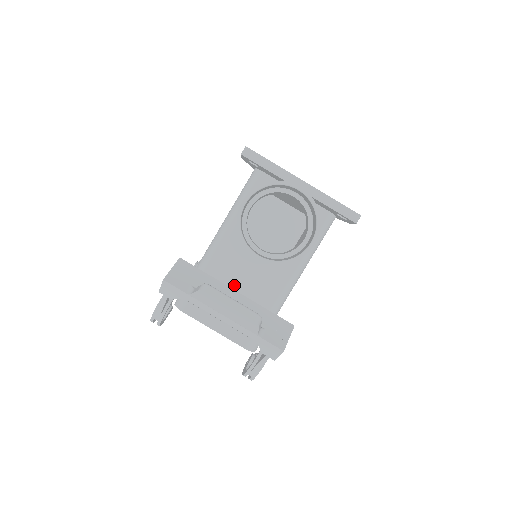
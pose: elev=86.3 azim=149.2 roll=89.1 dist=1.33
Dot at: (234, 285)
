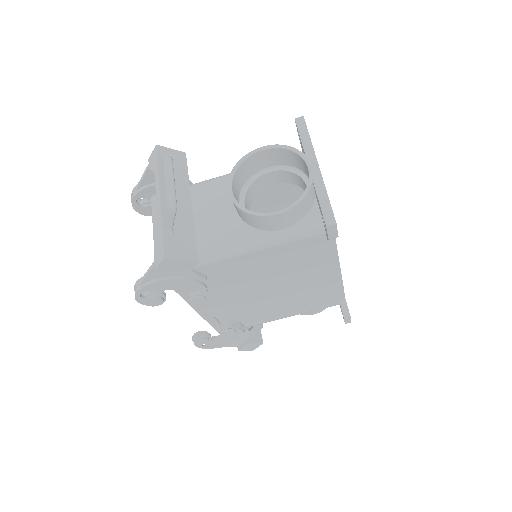
Dot at: (200, 211)
